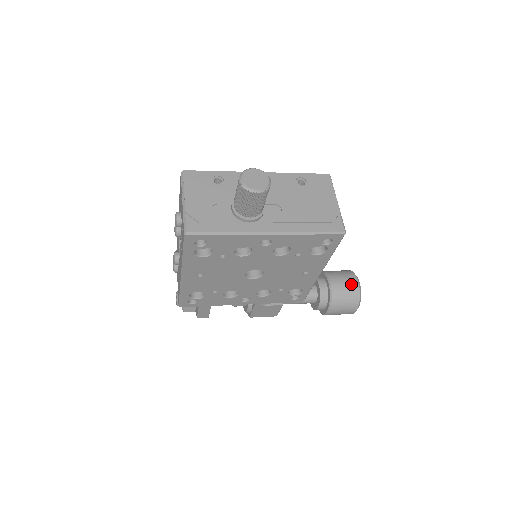
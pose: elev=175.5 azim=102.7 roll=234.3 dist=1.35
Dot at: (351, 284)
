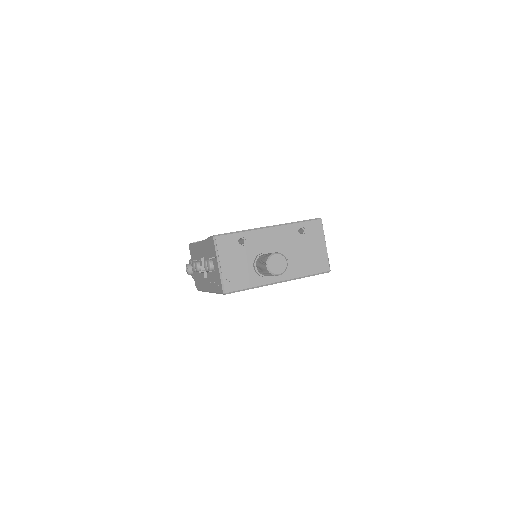
Dot at: occluded
